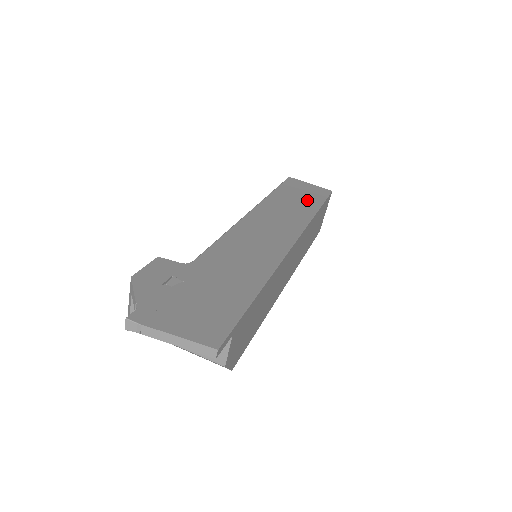
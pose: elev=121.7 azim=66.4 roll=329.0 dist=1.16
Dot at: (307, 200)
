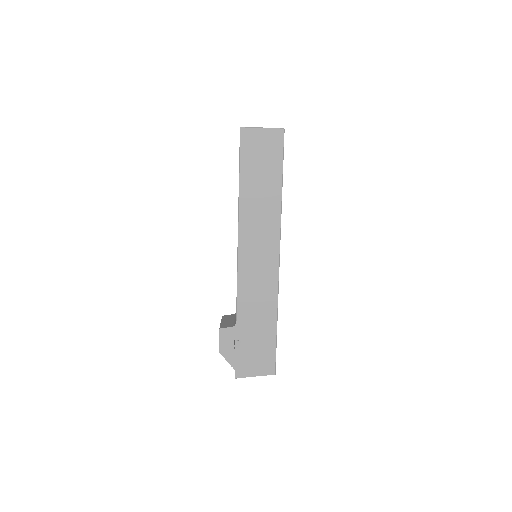
Dot at: (269, 175)
